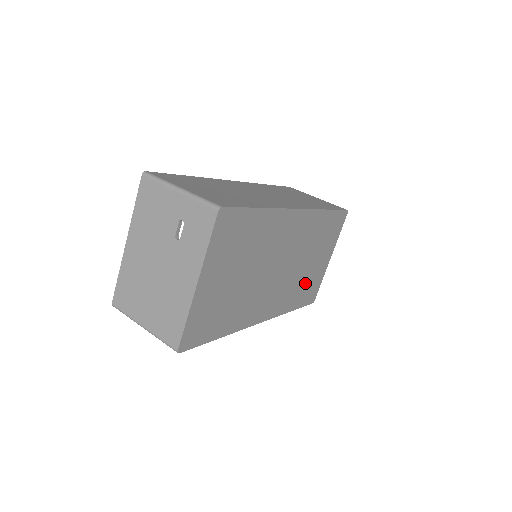
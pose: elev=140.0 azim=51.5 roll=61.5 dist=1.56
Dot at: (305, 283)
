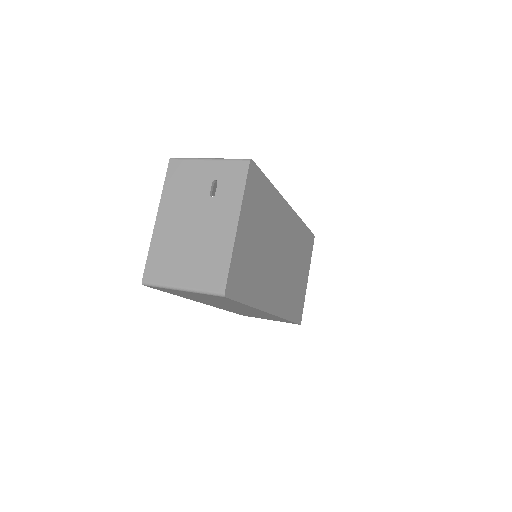
Dot at: (295, 294)
